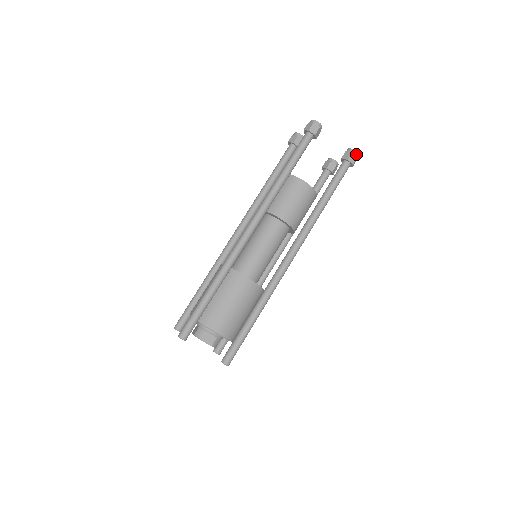
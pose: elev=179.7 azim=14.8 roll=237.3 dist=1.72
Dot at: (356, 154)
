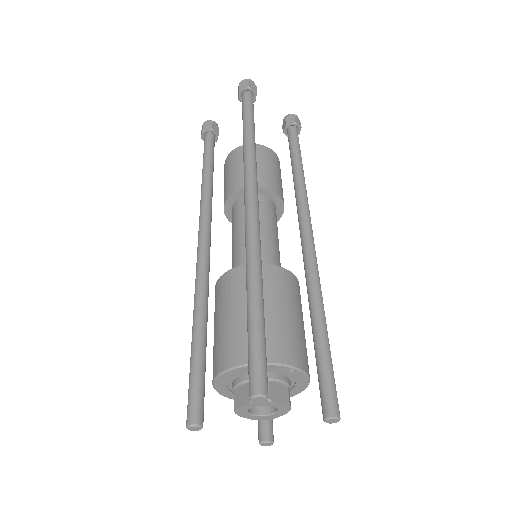
Dot at: (298, 119)
